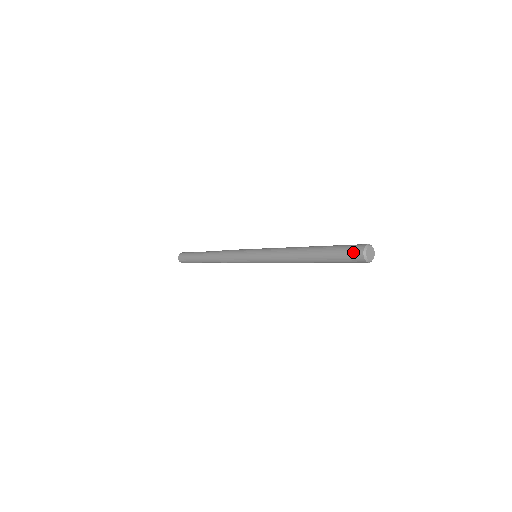
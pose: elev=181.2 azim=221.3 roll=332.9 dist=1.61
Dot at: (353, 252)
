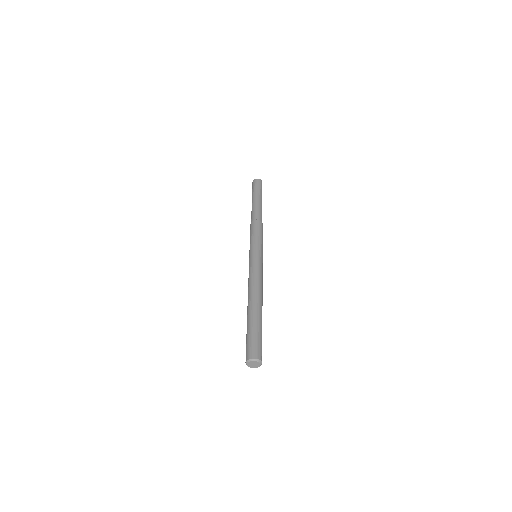
Dot at: occluded
